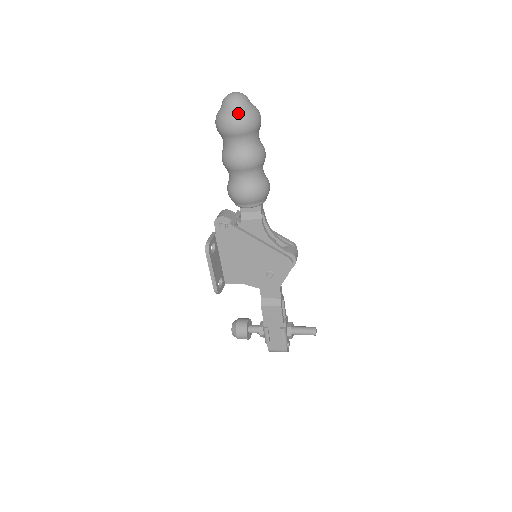
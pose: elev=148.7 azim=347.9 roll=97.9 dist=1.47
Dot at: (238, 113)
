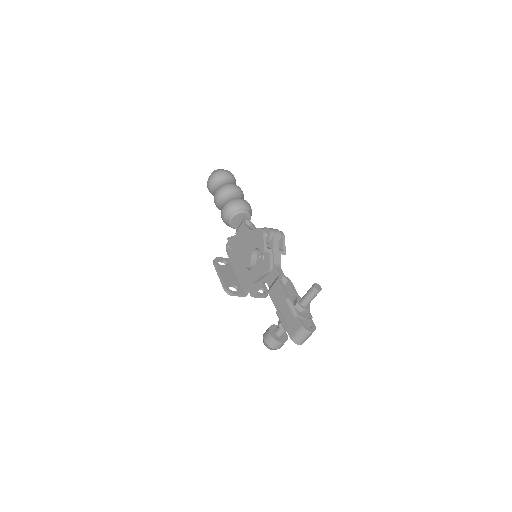
Dot at: (211, 174)
